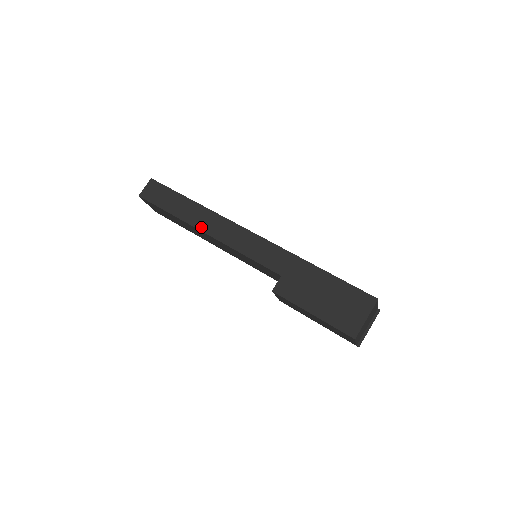
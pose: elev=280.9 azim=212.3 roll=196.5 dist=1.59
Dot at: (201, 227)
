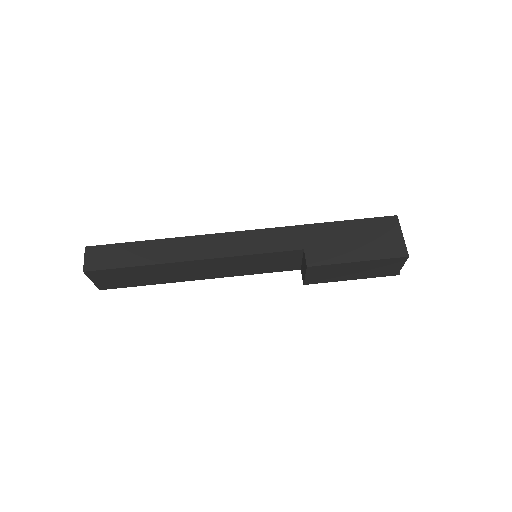
Dot at: (186, 257)
